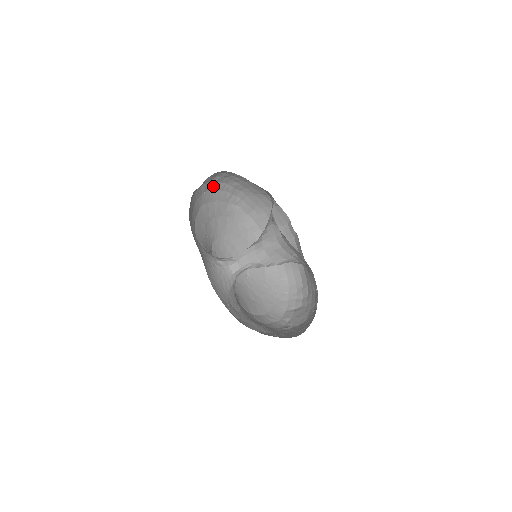
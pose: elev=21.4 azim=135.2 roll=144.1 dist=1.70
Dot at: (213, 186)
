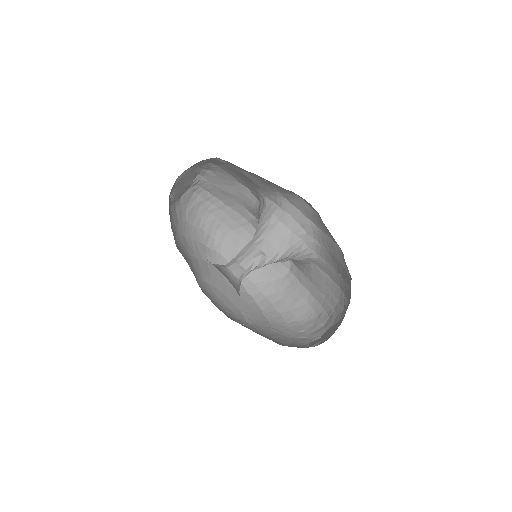
Dot at: (188, 217)
